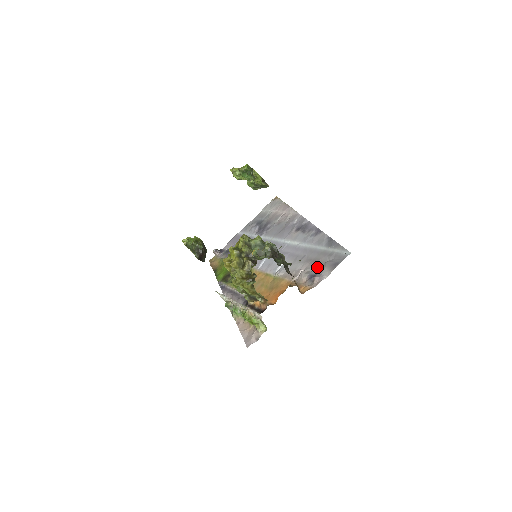
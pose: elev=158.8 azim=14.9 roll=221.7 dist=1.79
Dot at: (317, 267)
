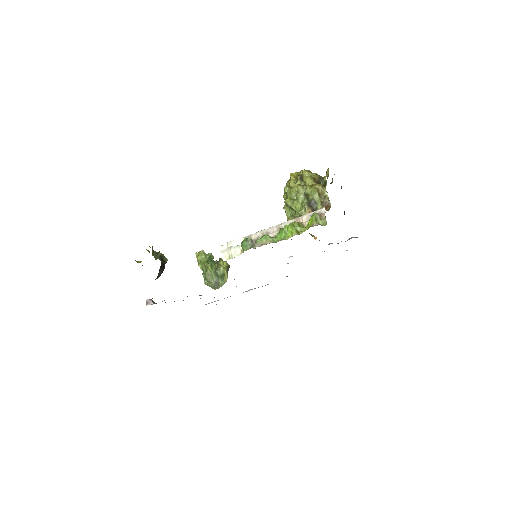
Dot at: occluded
